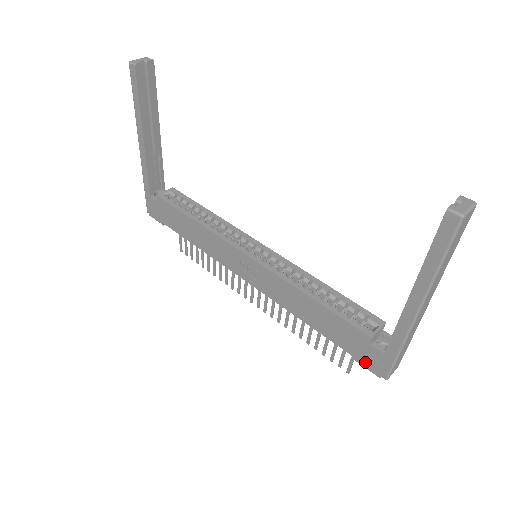
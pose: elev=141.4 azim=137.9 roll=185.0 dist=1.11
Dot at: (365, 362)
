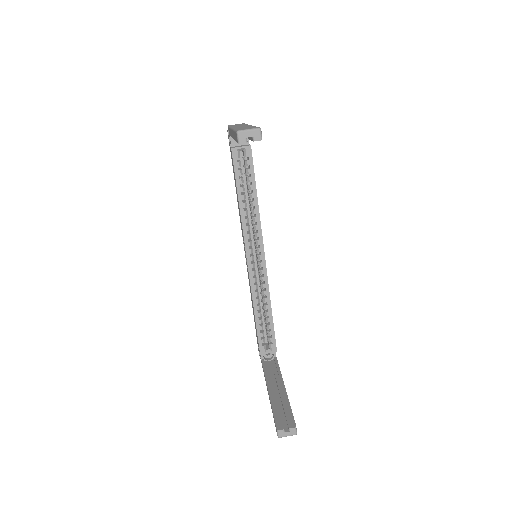
Dot at: occluded
